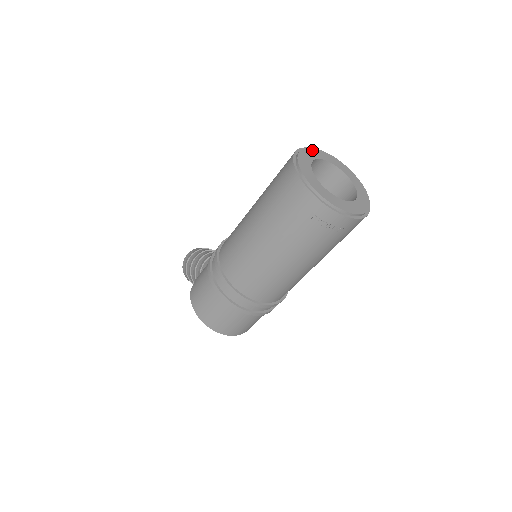
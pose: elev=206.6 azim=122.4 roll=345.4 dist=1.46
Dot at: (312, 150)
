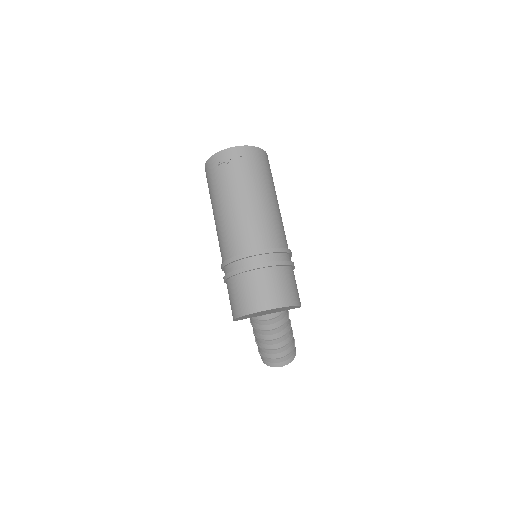
Dot at: occluded
